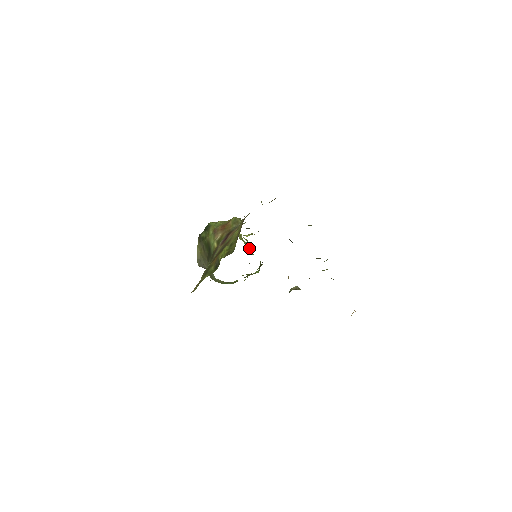
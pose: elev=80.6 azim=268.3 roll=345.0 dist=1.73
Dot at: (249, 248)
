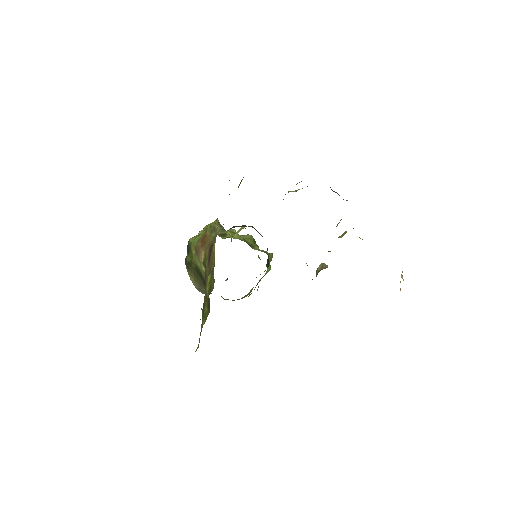
Dot at: (249, 242)
